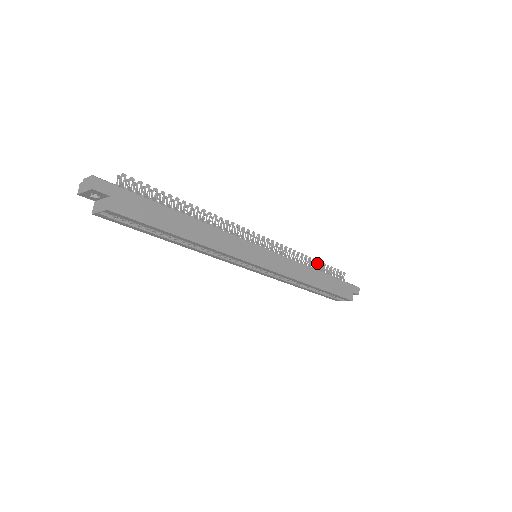
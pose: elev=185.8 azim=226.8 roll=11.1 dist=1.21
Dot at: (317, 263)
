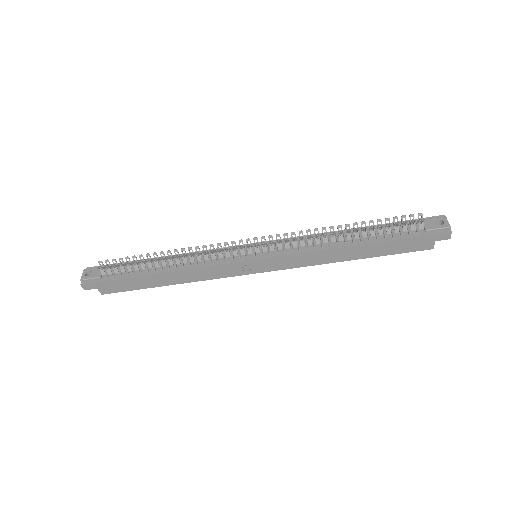
Dot at: (357, 229)
